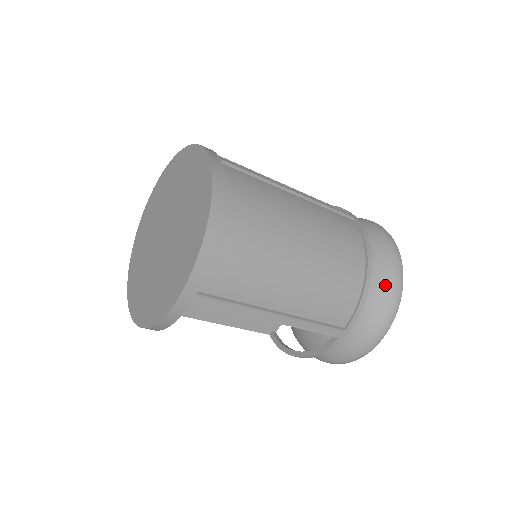
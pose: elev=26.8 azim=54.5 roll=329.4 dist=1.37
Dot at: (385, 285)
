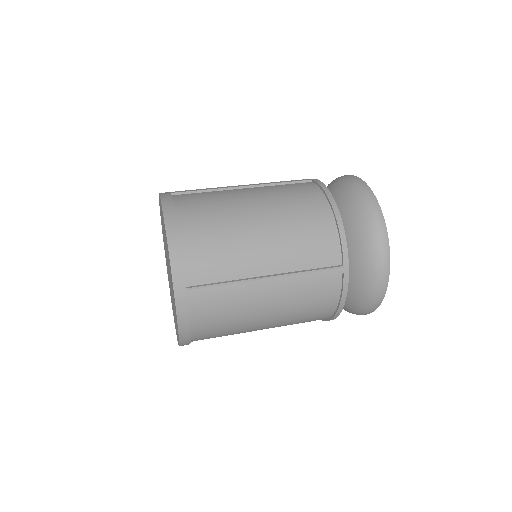
Dot at: (359, 308)
